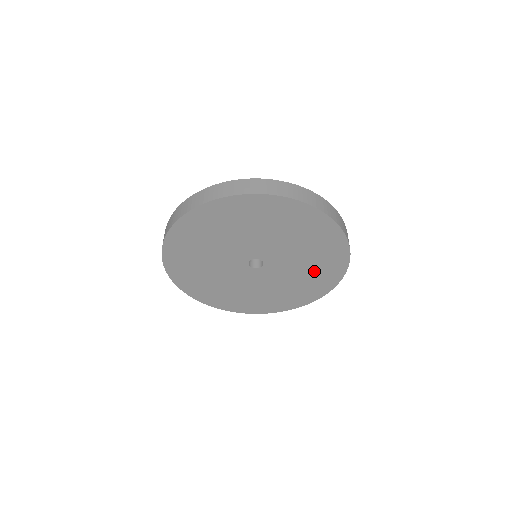
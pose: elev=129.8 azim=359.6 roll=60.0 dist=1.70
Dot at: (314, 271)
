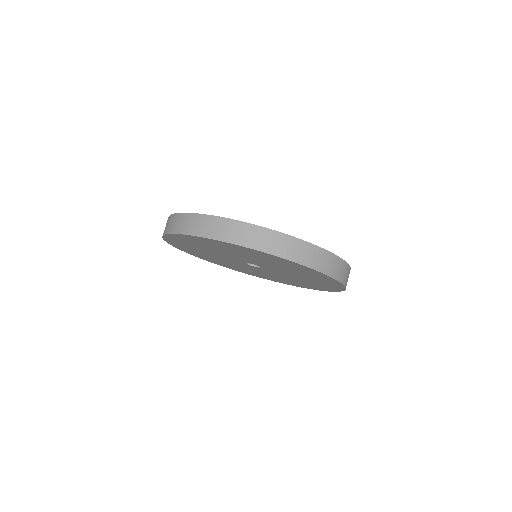
Dot at: (287, 280)
